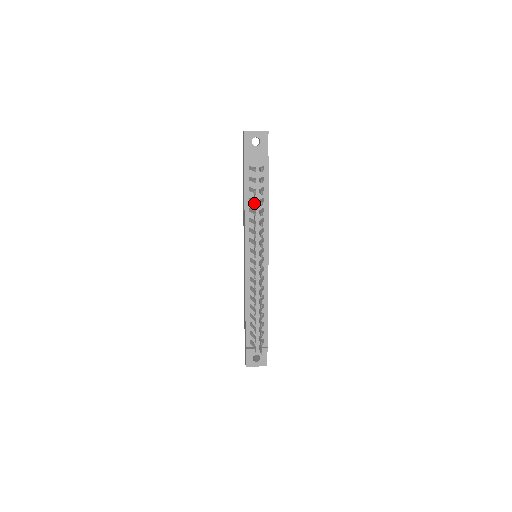
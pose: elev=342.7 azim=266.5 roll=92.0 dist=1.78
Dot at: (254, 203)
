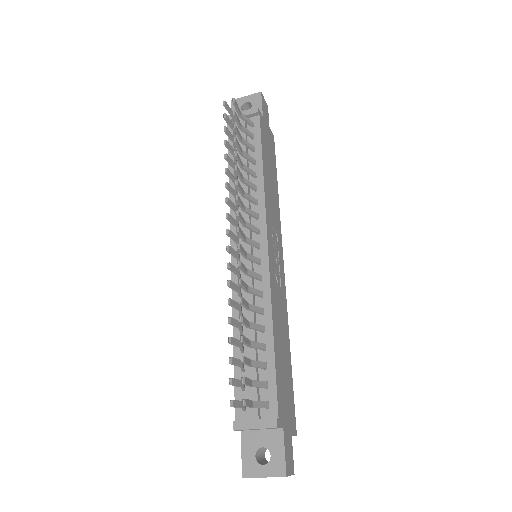
Dot at: occluded
